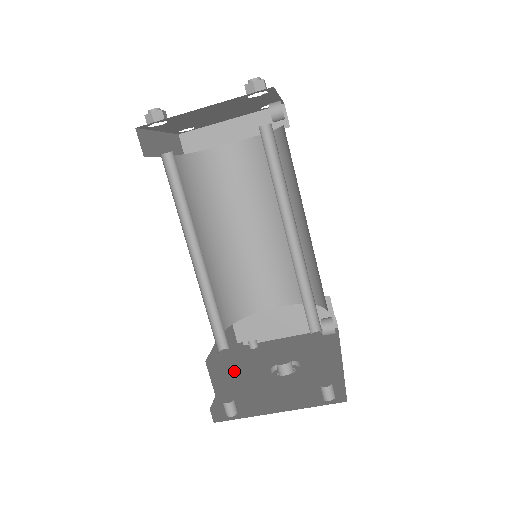
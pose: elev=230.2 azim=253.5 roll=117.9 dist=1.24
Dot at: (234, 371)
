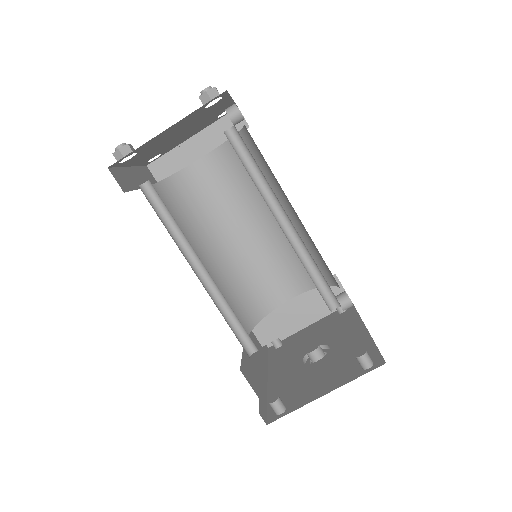
Dot at: (268, 373)
